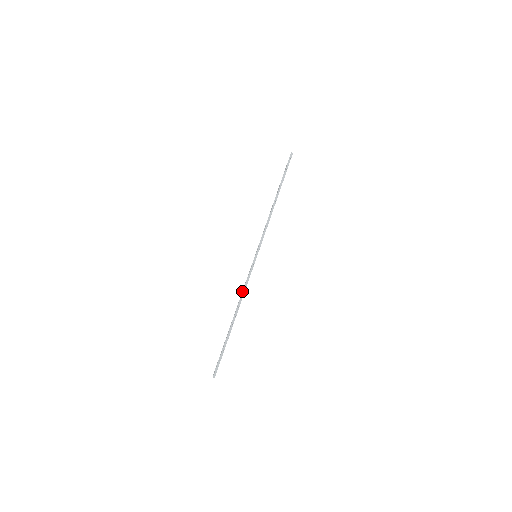
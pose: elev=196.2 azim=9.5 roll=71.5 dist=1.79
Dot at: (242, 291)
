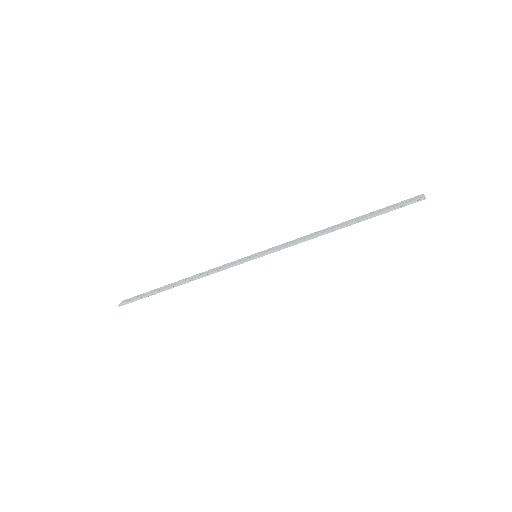
Dot at: (211, 269)
